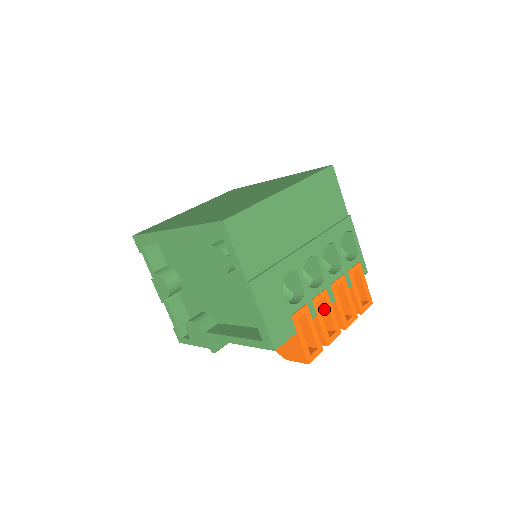
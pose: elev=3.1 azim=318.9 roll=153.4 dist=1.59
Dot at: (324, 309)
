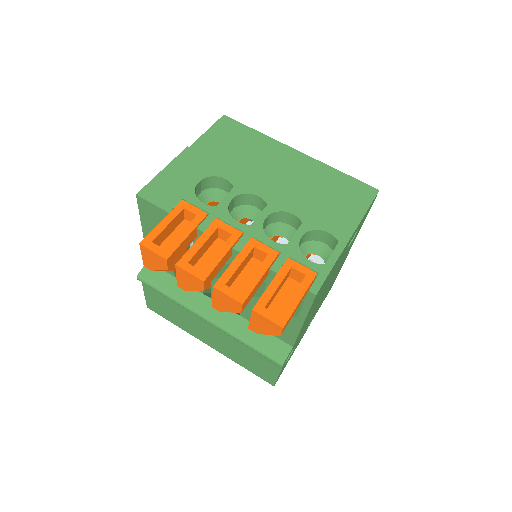
Dot at: occluded
